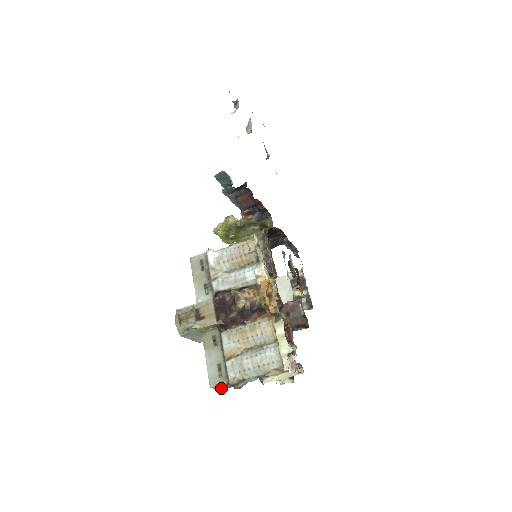
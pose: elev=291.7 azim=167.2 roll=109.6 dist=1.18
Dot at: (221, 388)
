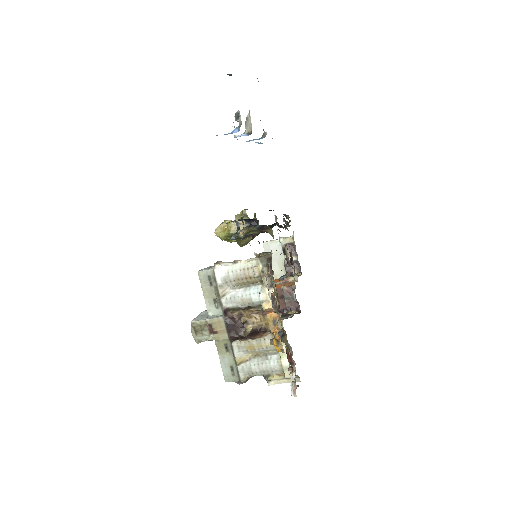
Dot at: occluded
